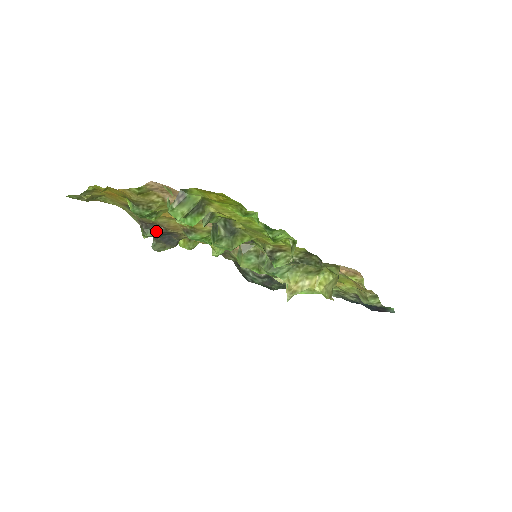
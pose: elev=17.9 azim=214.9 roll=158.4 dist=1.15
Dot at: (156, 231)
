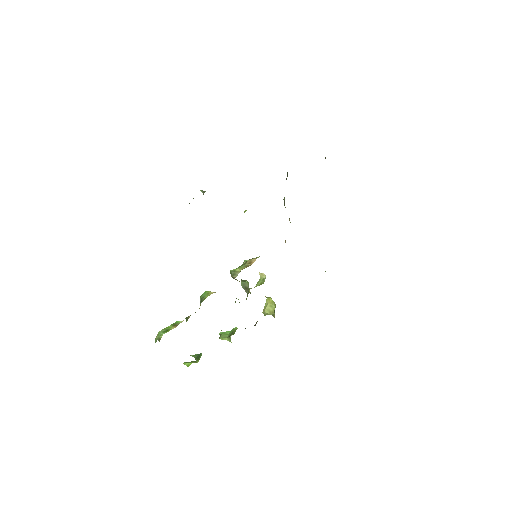
Dot at: occluded
